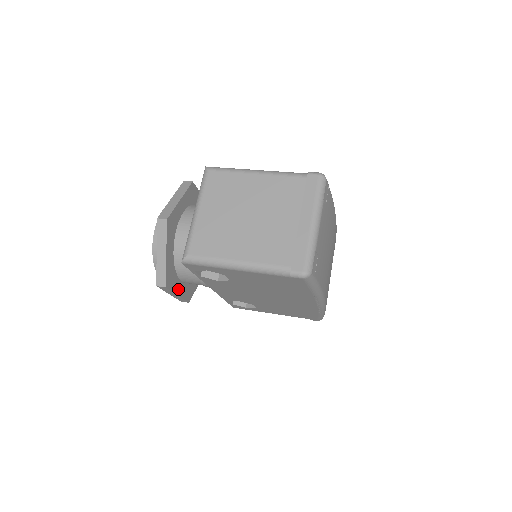
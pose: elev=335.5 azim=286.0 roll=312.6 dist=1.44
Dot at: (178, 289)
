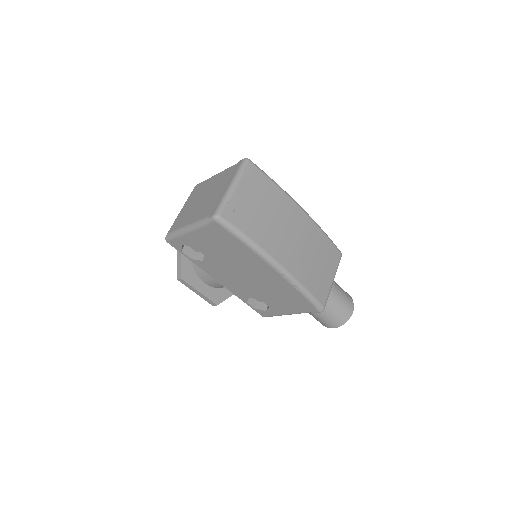
Dot at: (199, 287)
